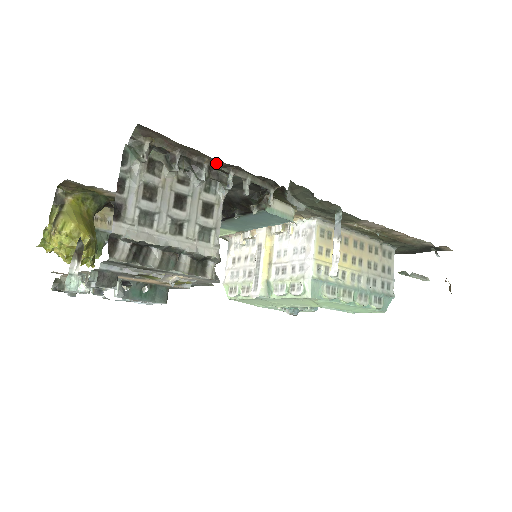
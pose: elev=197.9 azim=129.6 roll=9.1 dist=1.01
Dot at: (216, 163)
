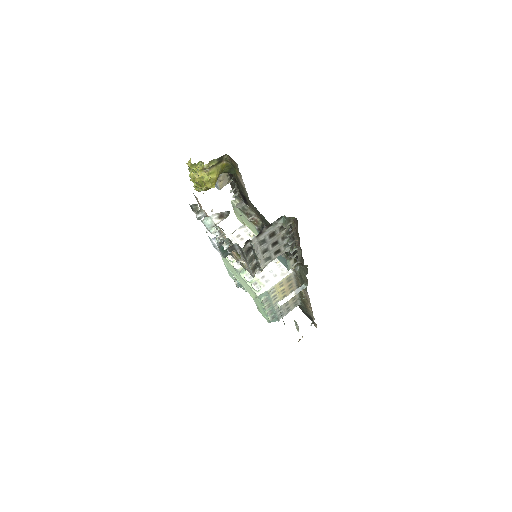
Dot at: (298, 243)
